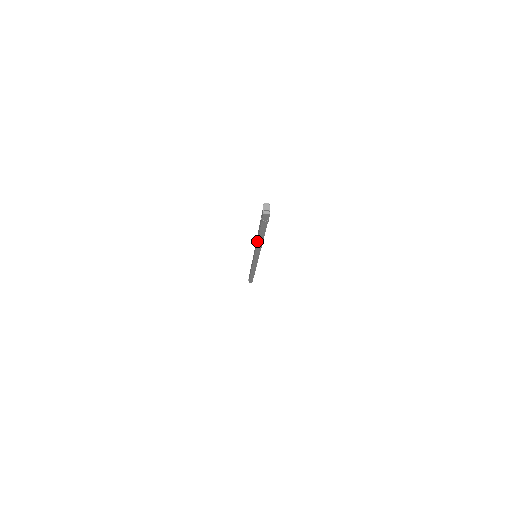
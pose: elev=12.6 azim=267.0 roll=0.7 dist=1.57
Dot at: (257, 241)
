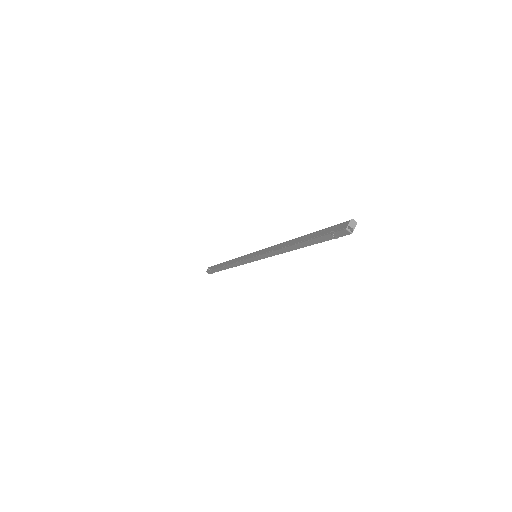
Dot at: (288, 246)
